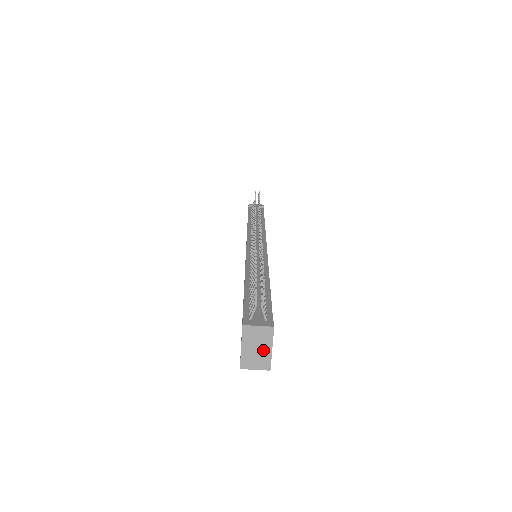
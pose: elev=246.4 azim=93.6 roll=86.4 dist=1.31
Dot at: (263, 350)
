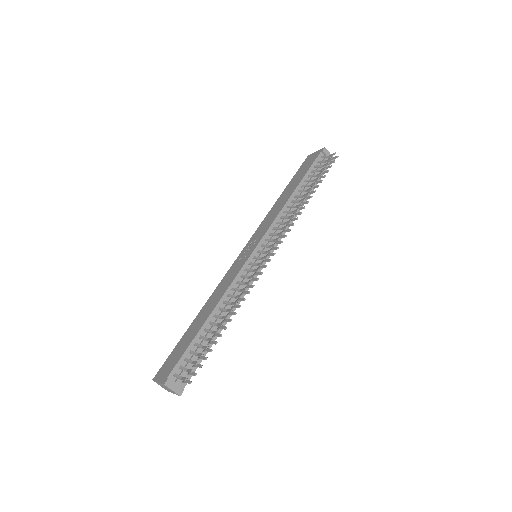
Dot at: (169, 390)
